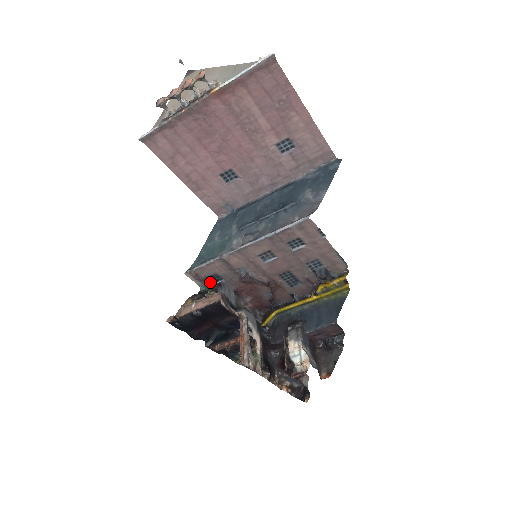
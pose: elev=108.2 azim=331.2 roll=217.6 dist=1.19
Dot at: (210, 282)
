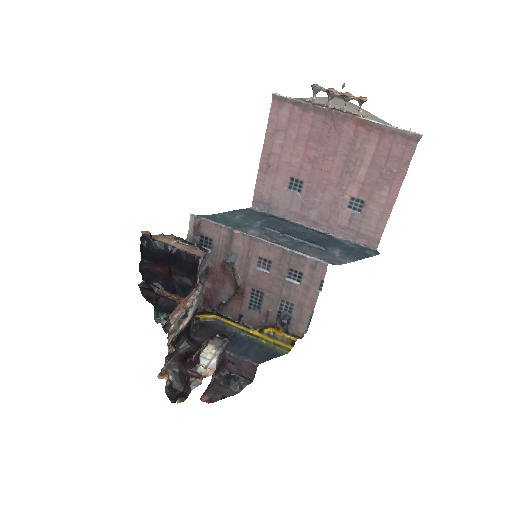
Dot at: (199, 241)
